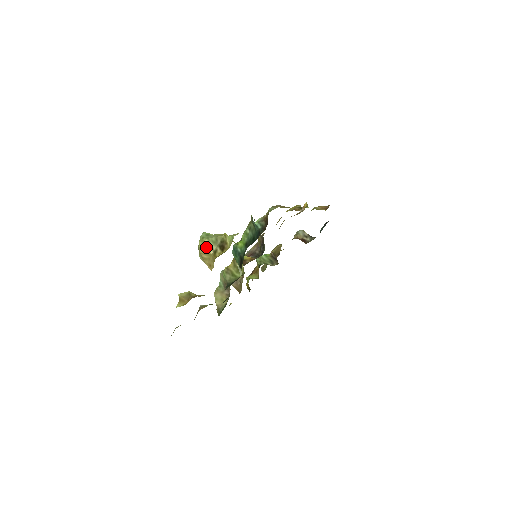
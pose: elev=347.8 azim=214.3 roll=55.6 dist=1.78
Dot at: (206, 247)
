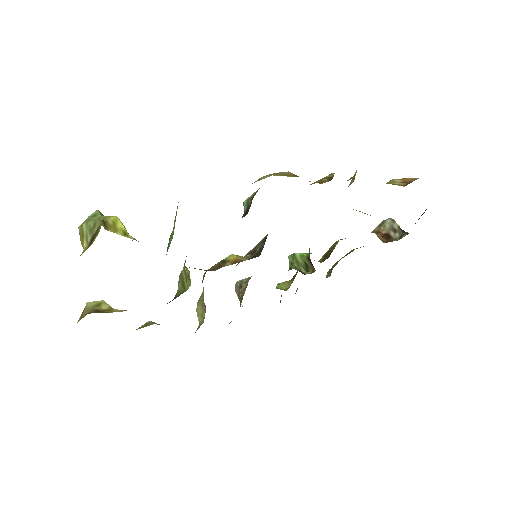
Dot at: (82, 236)
